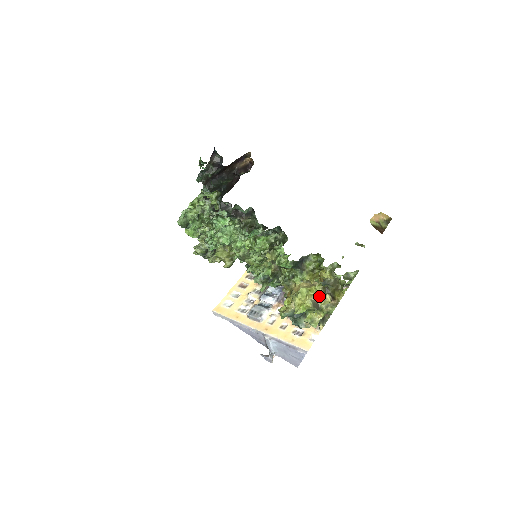
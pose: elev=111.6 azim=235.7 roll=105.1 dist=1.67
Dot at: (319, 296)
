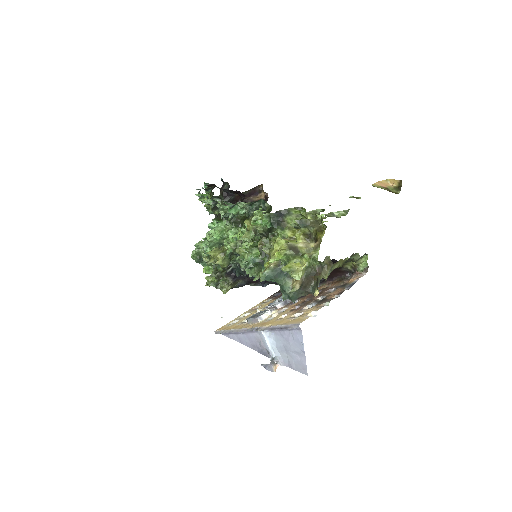
Dot at: (300, 243)
